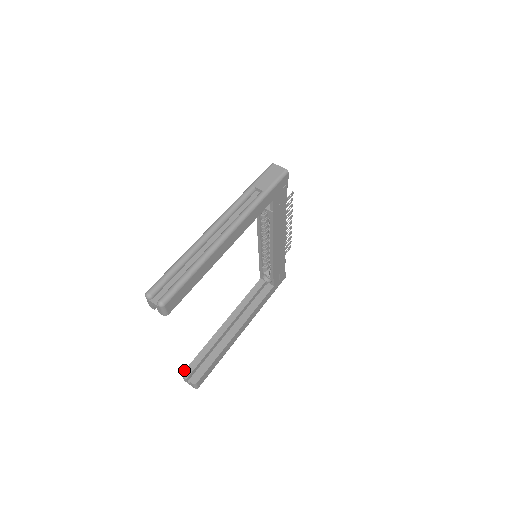
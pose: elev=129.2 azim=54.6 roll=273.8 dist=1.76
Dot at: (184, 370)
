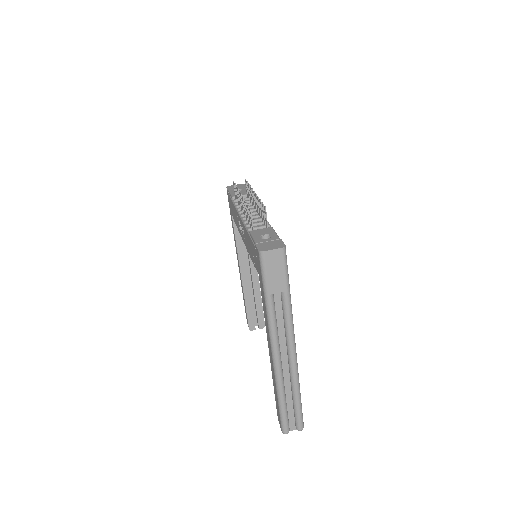
Dot at: occluded
